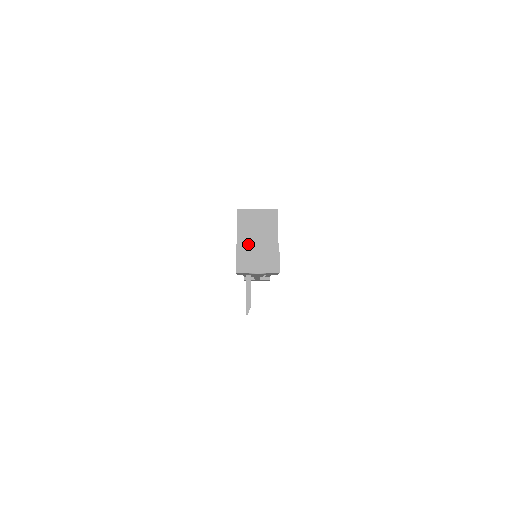
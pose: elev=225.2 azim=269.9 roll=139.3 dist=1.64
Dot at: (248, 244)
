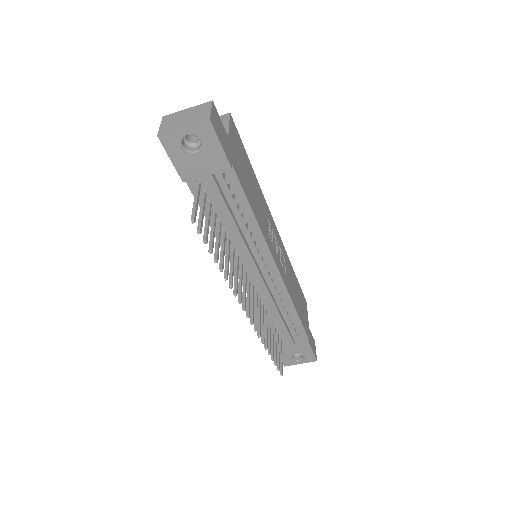
Dot at: (176, 112)
